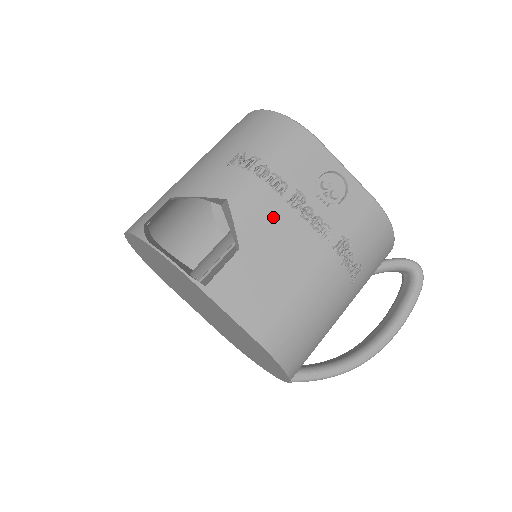
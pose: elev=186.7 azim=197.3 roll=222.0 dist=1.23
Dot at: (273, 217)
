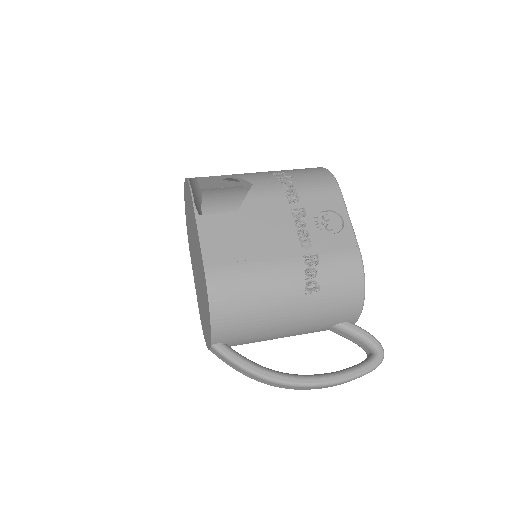
Dot at: (274, 210)
